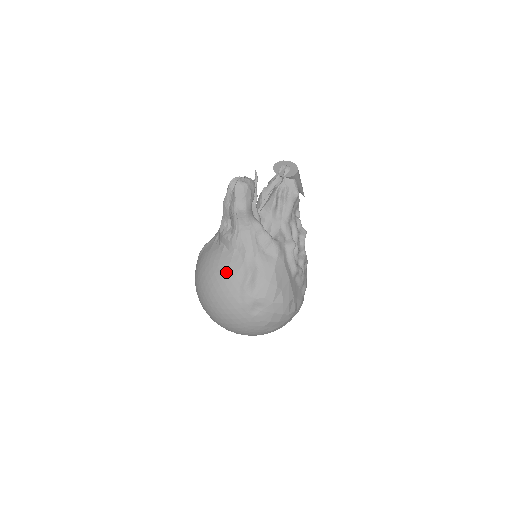
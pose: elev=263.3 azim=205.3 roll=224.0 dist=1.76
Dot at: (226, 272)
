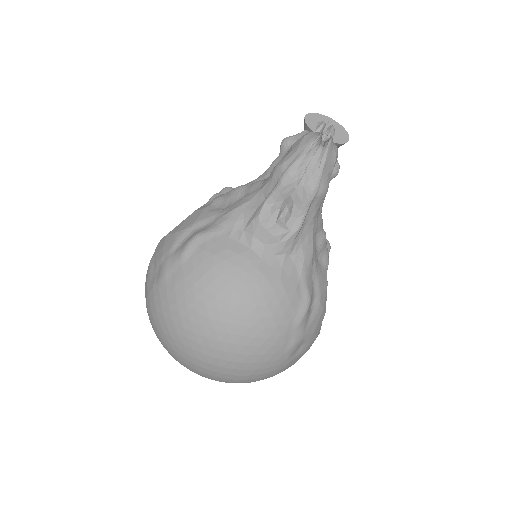
Dot at: (275, 295)
